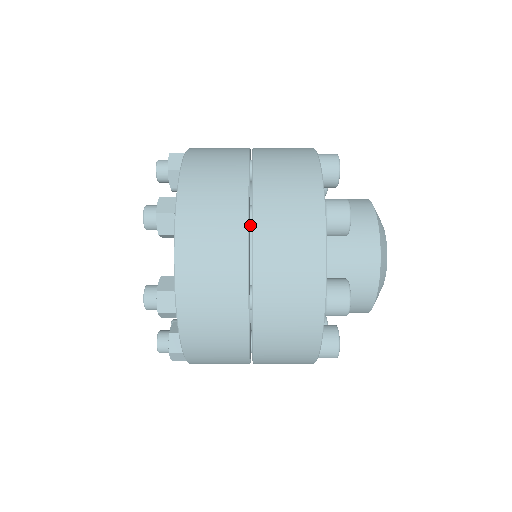
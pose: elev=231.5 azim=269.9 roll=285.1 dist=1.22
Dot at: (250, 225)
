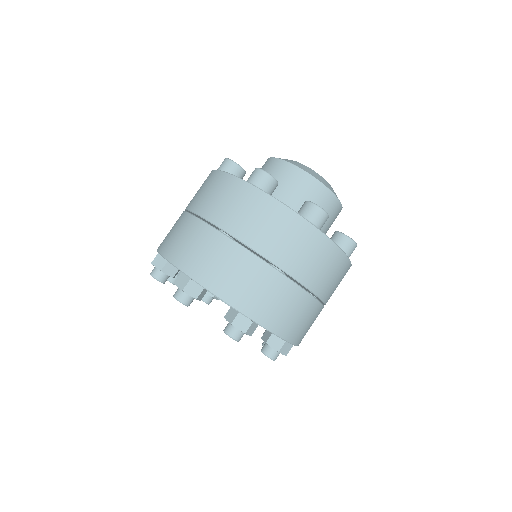
Dot at: occluded
